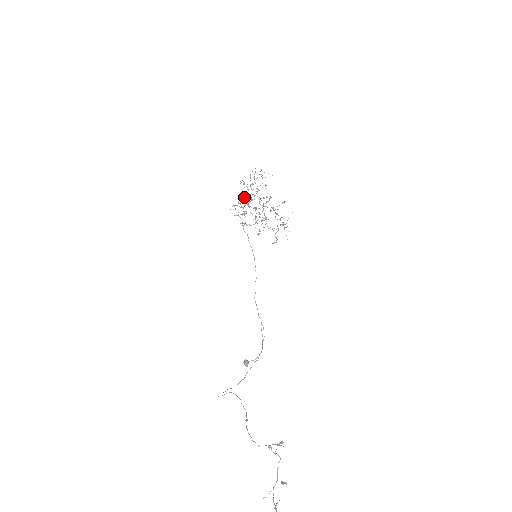
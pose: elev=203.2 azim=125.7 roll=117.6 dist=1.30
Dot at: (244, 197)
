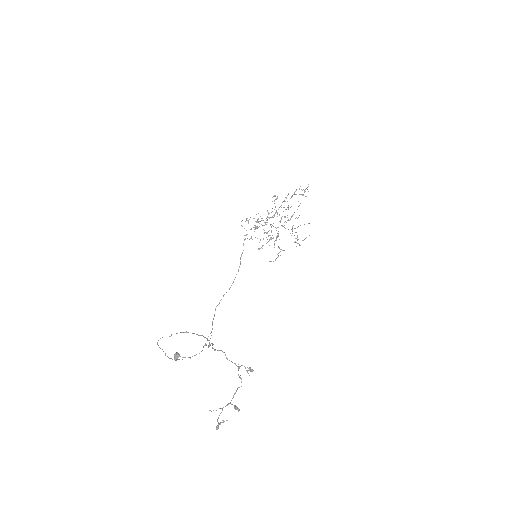
Dot at: occluded
